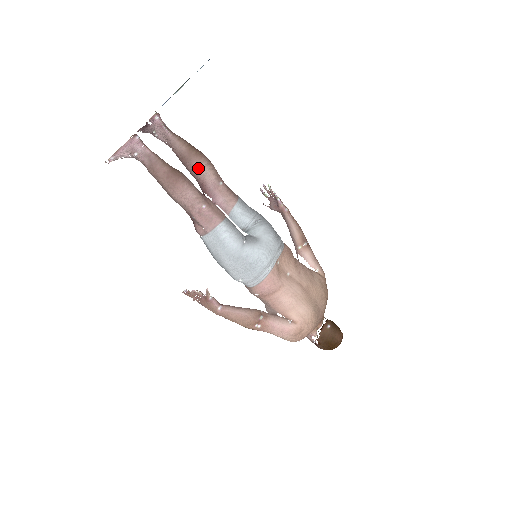
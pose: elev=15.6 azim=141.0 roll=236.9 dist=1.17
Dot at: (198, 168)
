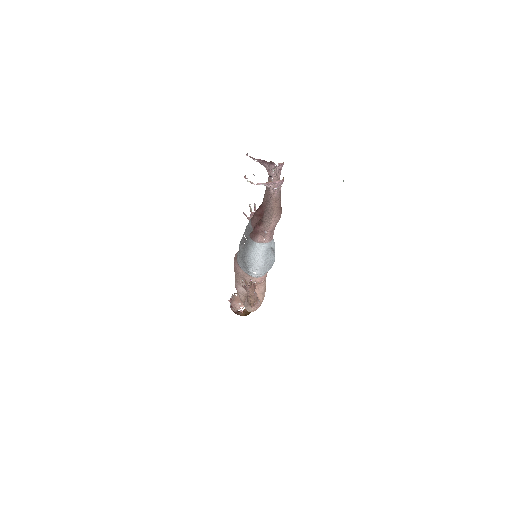
Dot at: occluded
